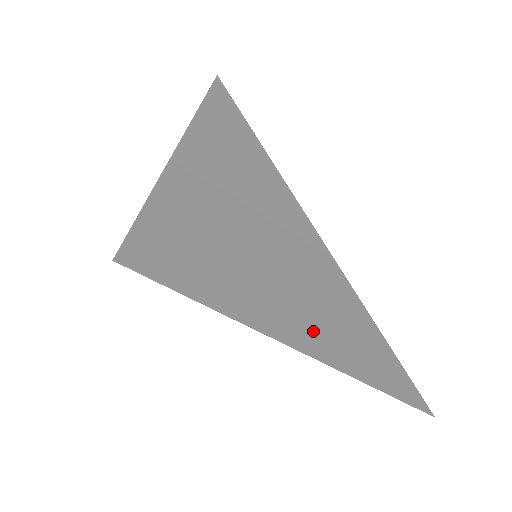
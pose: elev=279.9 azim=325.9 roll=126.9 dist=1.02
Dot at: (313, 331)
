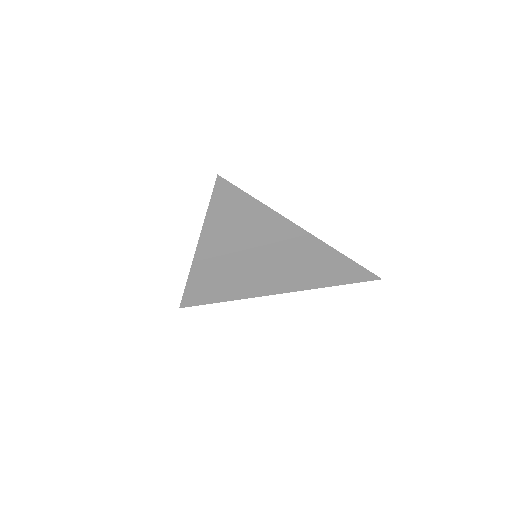
Dot at: (306, 273)
